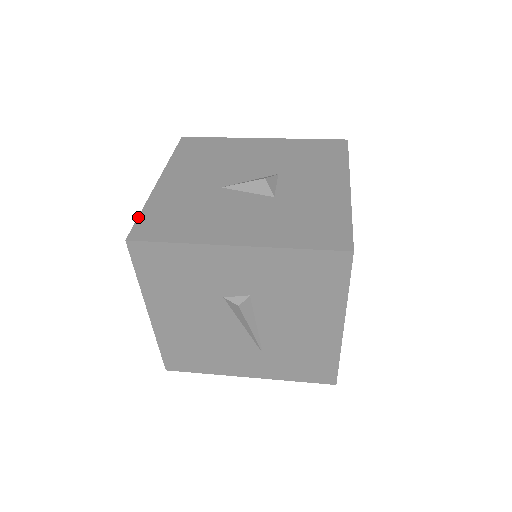
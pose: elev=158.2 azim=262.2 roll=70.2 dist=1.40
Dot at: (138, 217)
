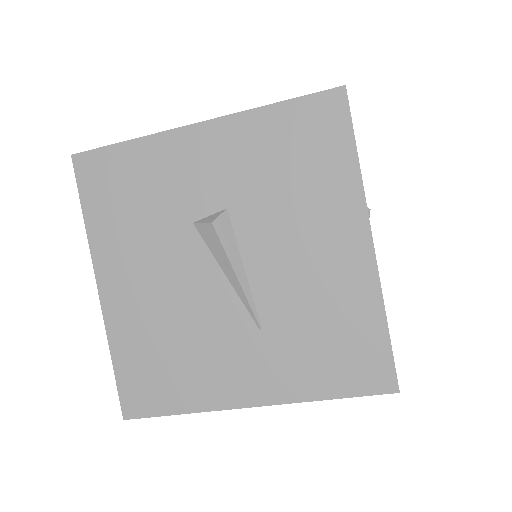
Dot at: occluded
